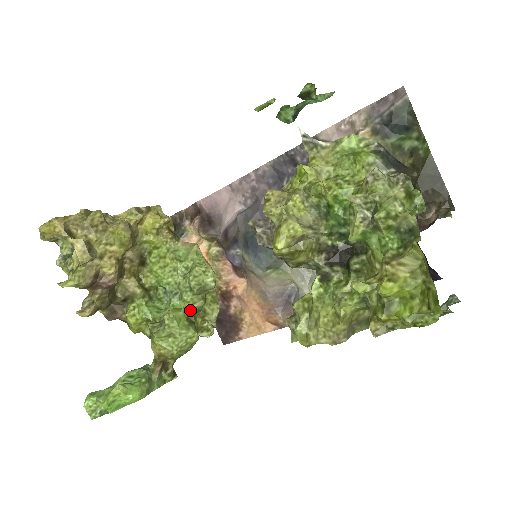
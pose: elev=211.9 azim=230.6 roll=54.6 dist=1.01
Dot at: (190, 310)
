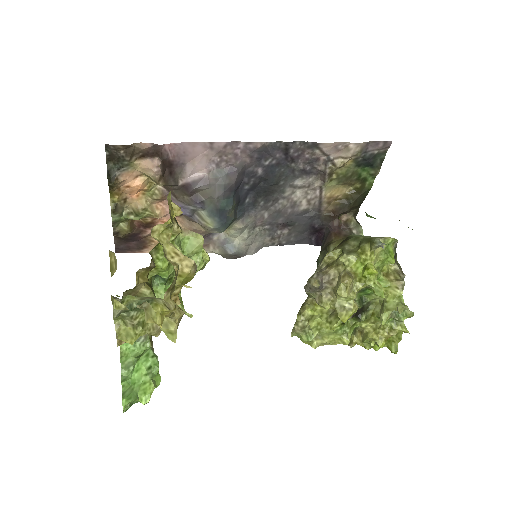
Dot at: occluded
